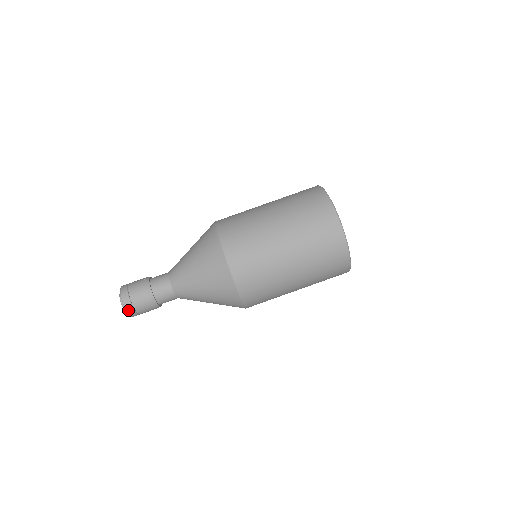
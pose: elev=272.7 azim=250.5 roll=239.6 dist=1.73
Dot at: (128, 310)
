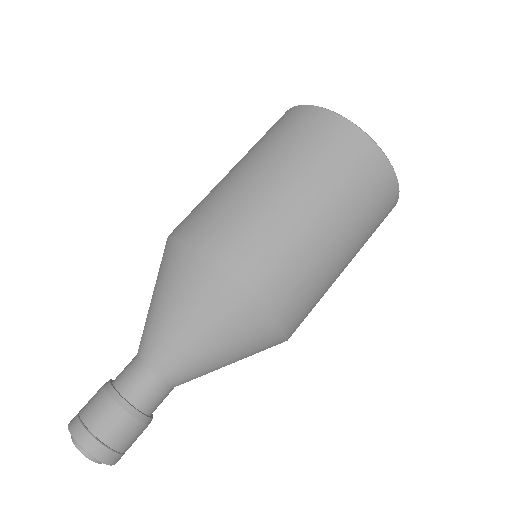
Dot at: (102, 458)
